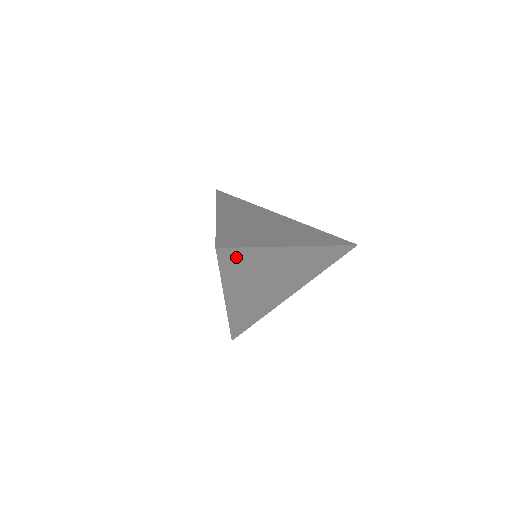
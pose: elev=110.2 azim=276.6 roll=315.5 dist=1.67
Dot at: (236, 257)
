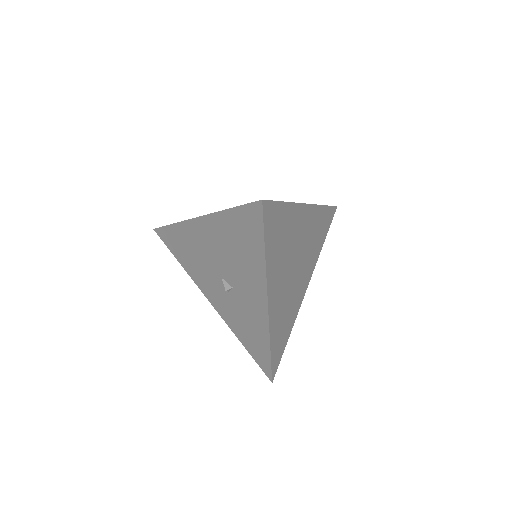
Dot at: (275, 219)
